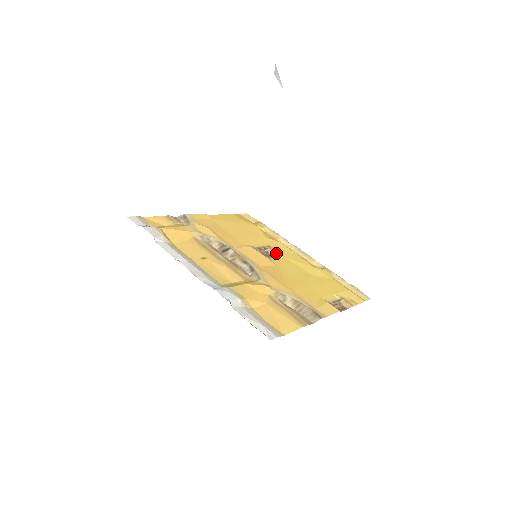
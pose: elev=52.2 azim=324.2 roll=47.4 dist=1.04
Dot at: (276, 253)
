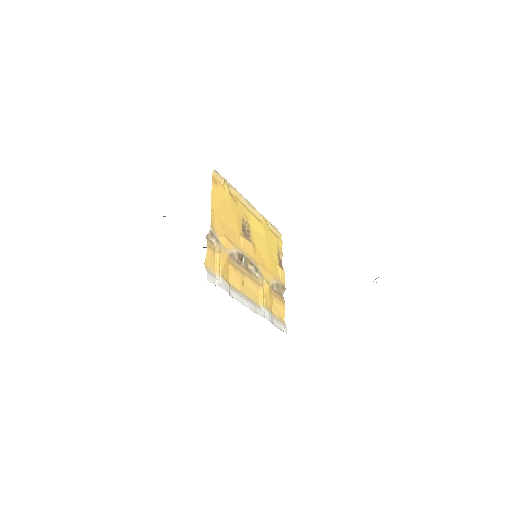
Dot at: (247, 225)
